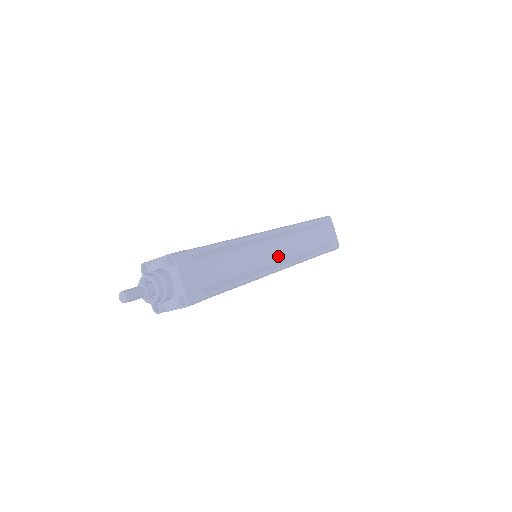
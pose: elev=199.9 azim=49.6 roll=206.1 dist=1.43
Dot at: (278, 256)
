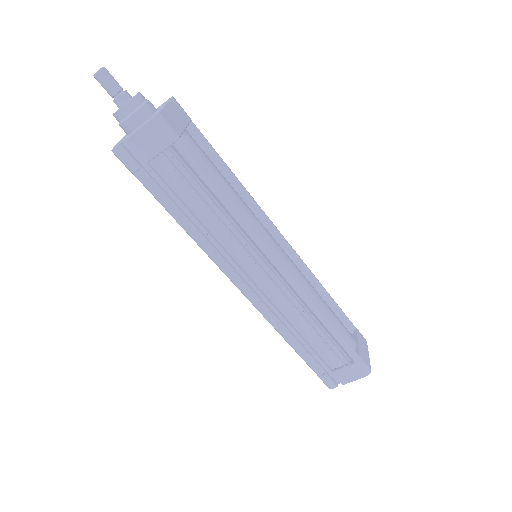
Dot at: (283, 261)
